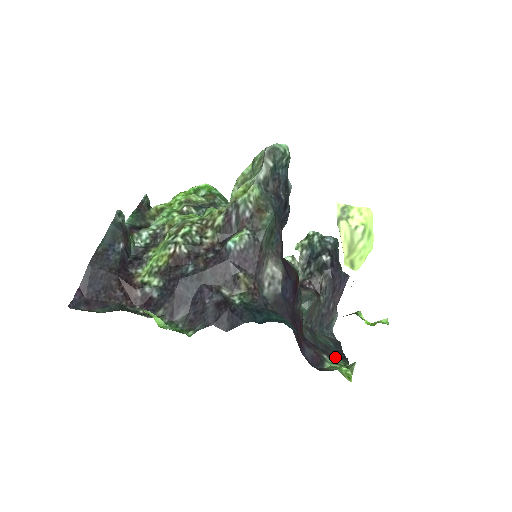
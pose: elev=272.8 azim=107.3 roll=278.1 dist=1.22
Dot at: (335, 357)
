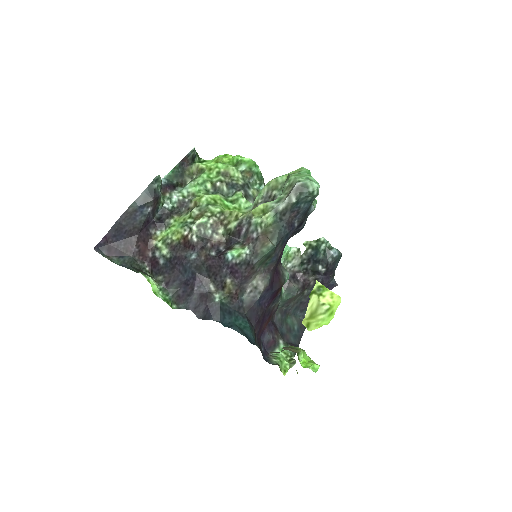
Dot at: (289, 344)
